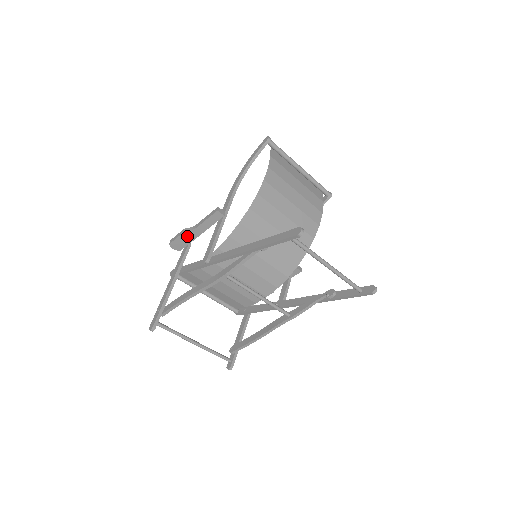
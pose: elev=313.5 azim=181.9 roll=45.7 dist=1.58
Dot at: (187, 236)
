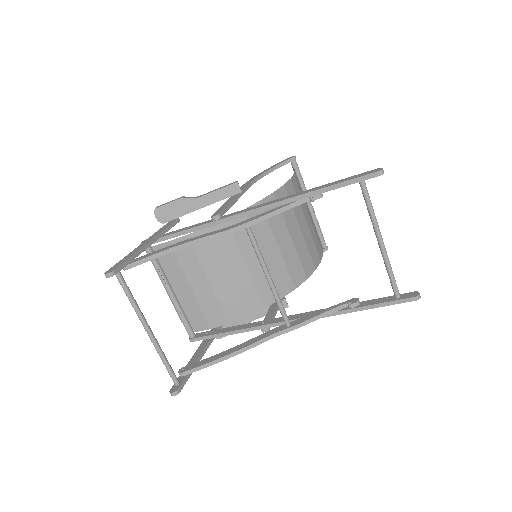
Dot at: (183, 205)
